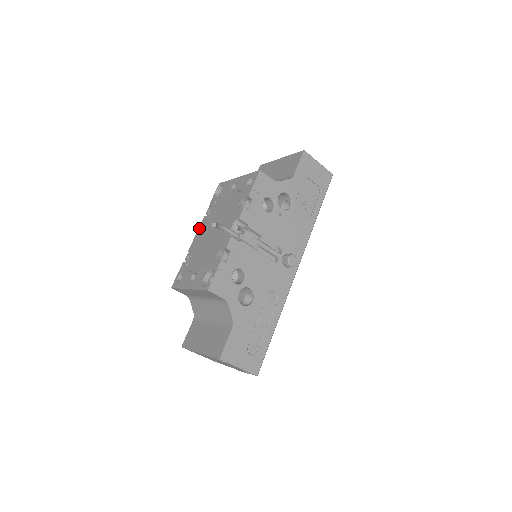
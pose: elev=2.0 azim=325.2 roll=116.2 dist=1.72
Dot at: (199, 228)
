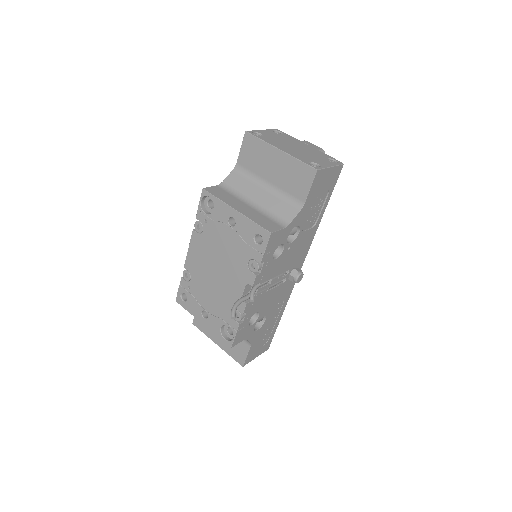
Dot at: (191, 245)
